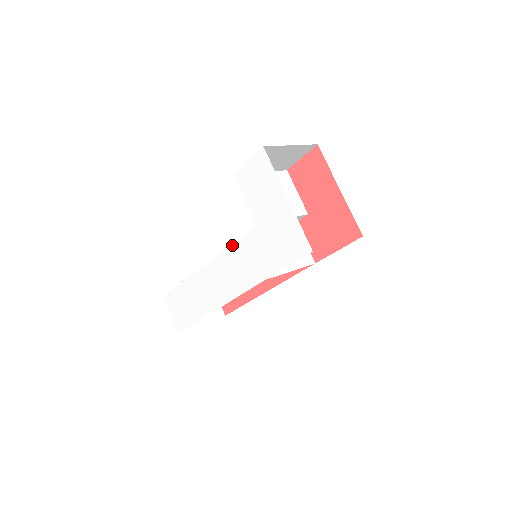
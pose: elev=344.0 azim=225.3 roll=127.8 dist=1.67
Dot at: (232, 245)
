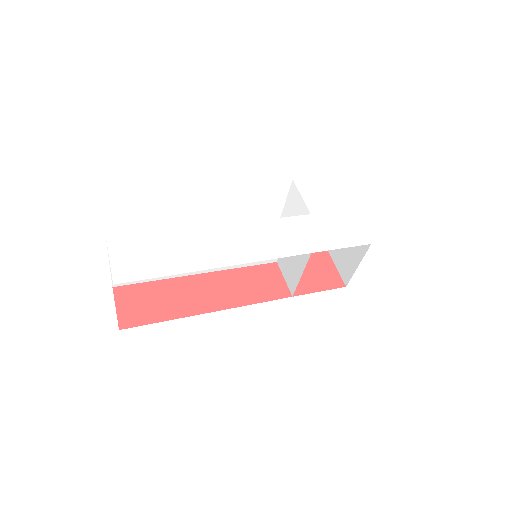
Dot at: (273, 219)
